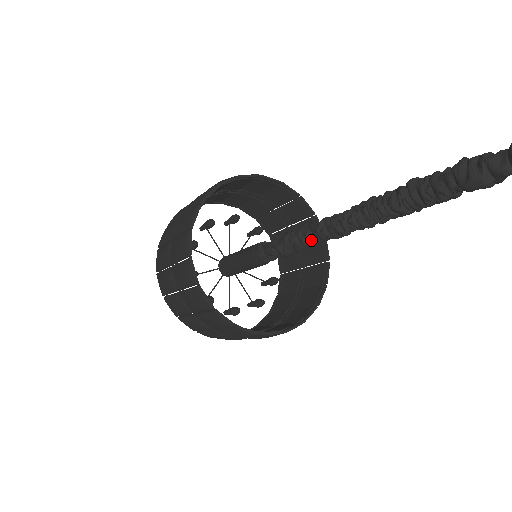
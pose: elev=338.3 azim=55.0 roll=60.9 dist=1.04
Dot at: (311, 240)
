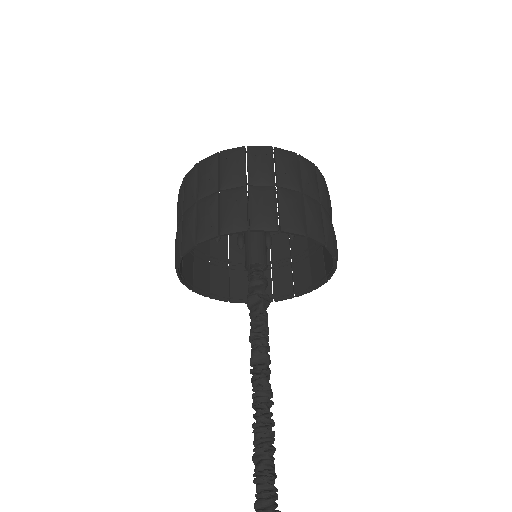
Dot at: (251, 354)
